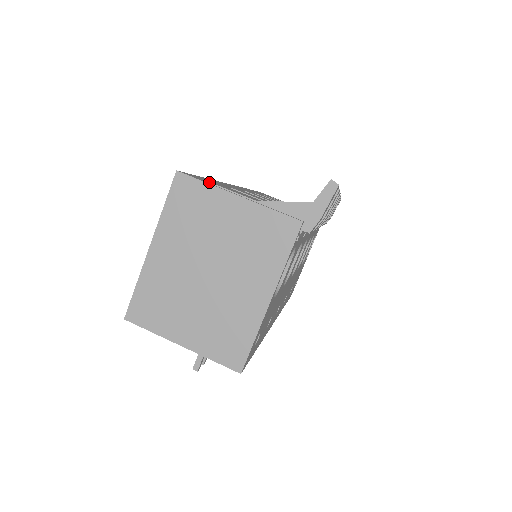
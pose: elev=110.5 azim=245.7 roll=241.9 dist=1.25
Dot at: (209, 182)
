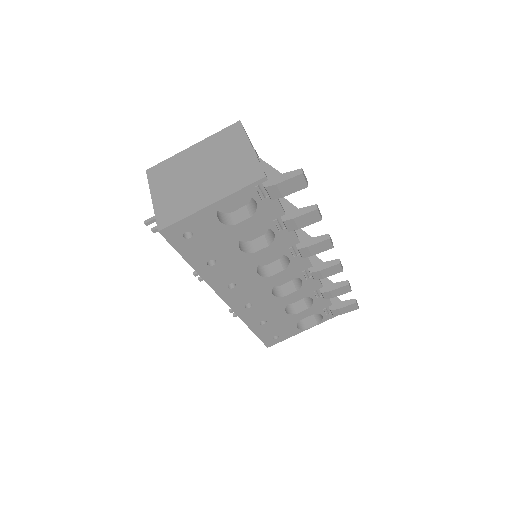
Dot at: (251, 143)
